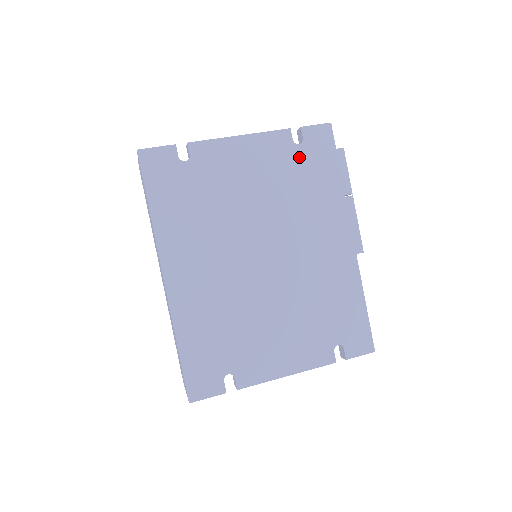
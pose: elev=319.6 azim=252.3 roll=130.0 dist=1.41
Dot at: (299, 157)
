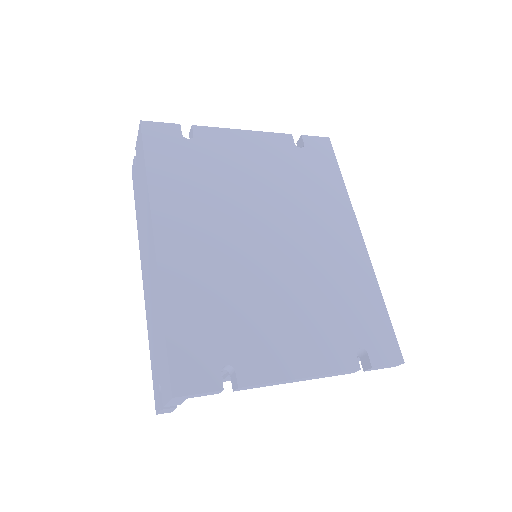
Dot at: (301, 158)
